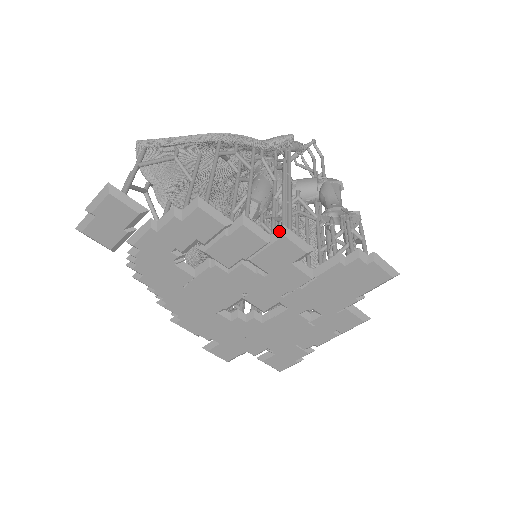
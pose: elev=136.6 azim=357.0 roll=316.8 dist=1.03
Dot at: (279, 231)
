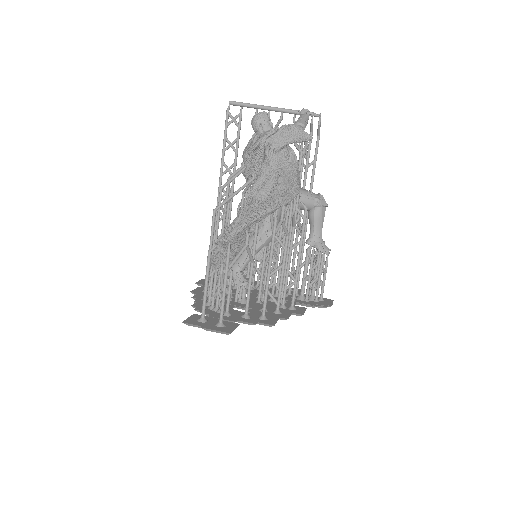
Dot at: (299, 315)
